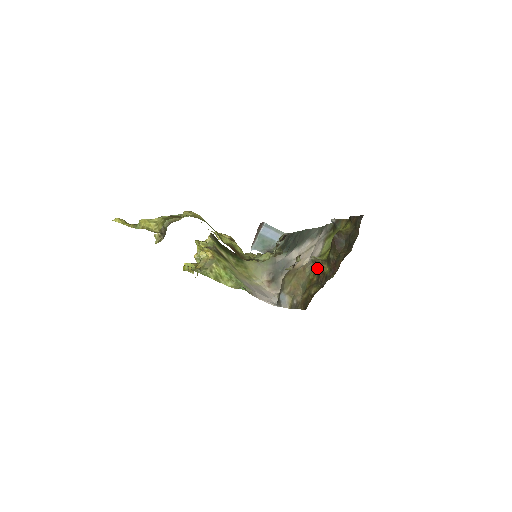
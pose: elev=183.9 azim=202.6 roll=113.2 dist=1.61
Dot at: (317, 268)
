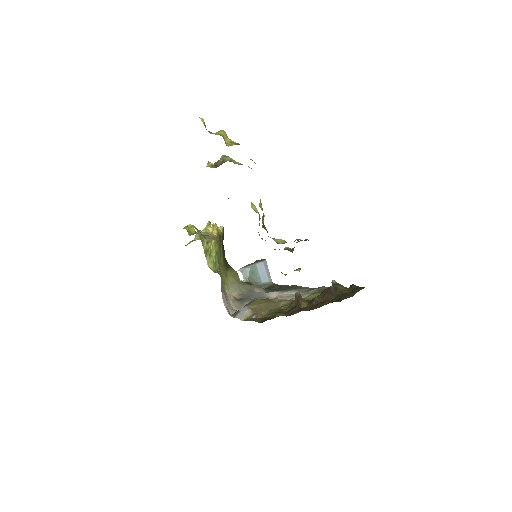
Dot at: (295, 303)
